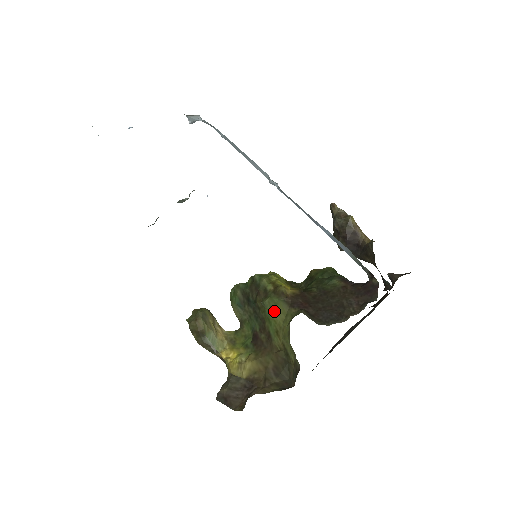
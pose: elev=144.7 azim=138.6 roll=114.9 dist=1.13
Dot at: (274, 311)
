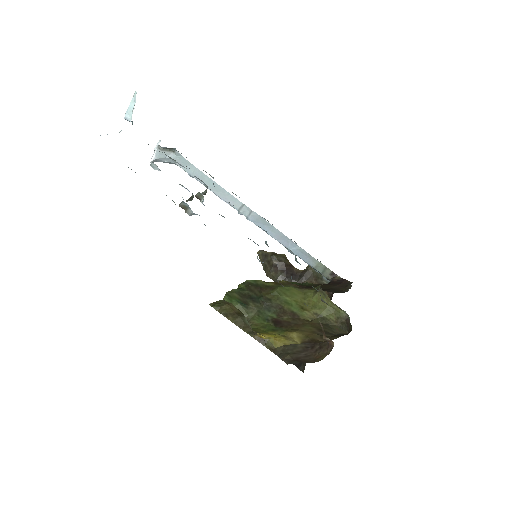
Dot at: (290, 294)
